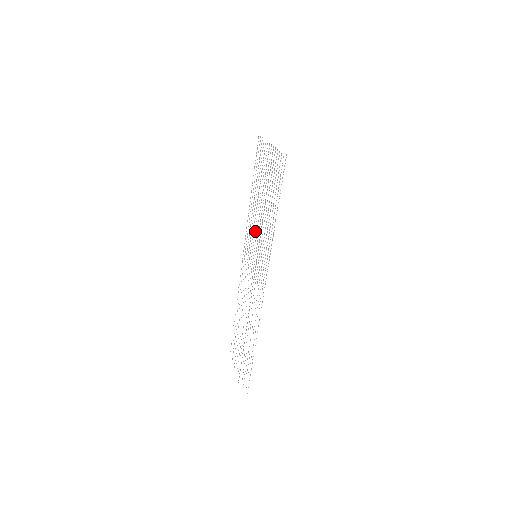
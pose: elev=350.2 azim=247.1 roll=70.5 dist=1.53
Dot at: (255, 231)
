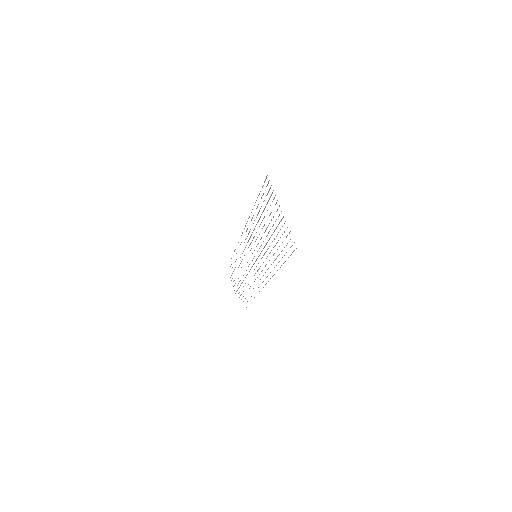
Dot at: (256, 239)
